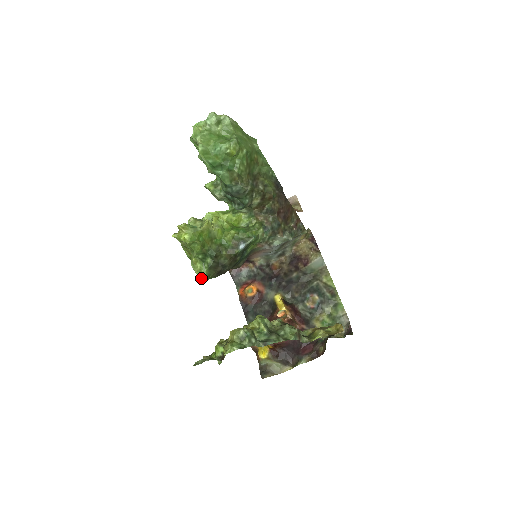
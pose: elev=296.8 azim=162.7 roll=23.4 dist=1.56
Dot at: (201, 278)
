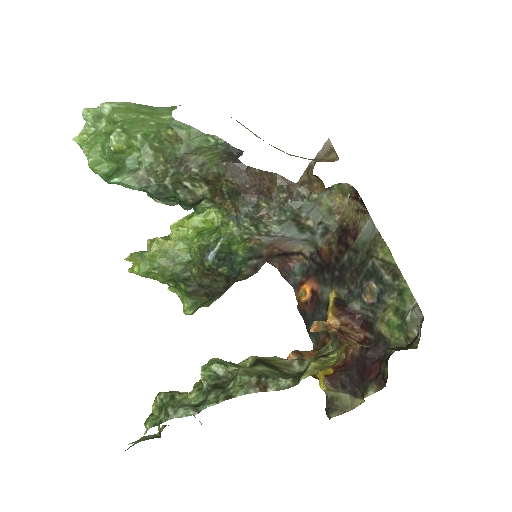
Dot at: (185, 310)
